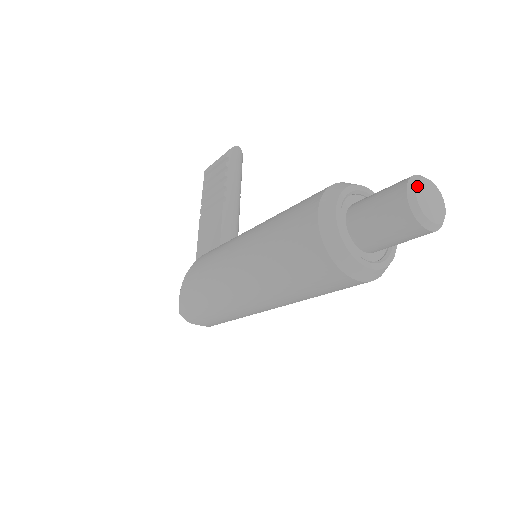
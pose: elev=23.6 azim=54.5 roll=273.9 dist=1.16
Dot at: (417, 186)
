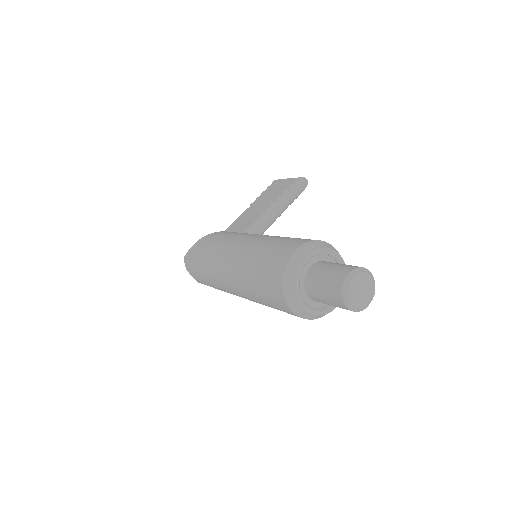
Dot at: (359, 274)
